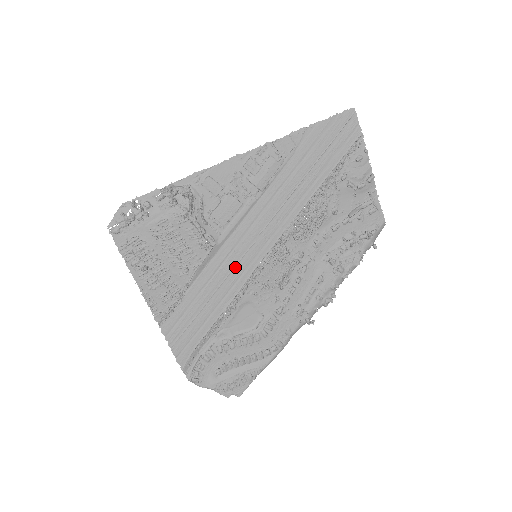
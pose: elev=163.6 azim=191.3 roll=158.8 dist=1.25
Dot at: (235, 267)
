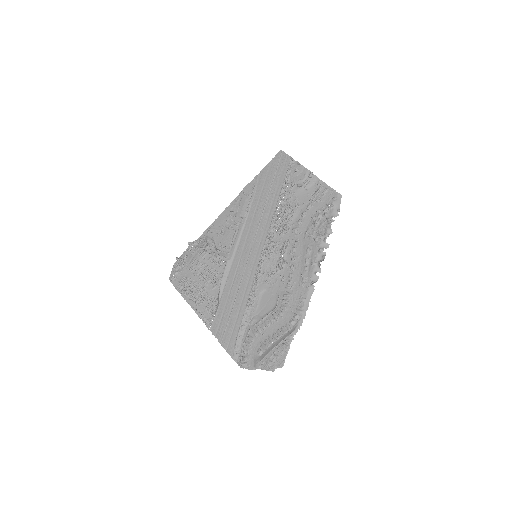
Dot at: (245, 269)
